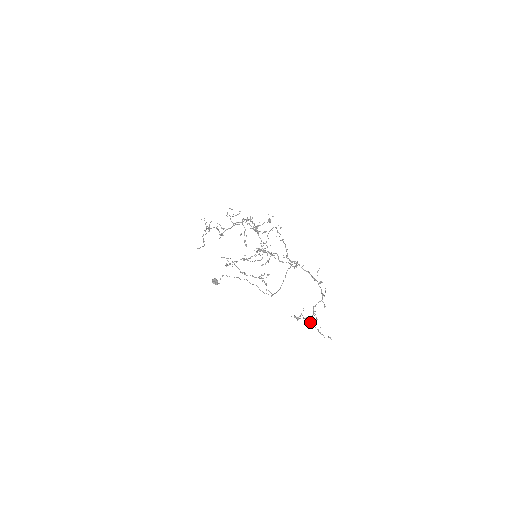
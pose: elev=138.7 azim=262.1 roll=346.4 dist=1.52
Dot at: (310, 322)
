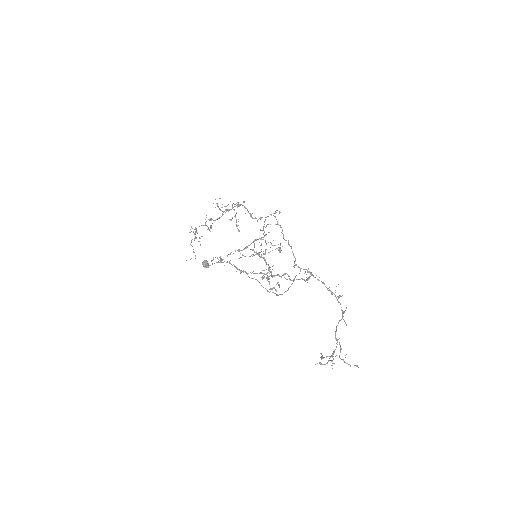
Dot at: (335, 356)
